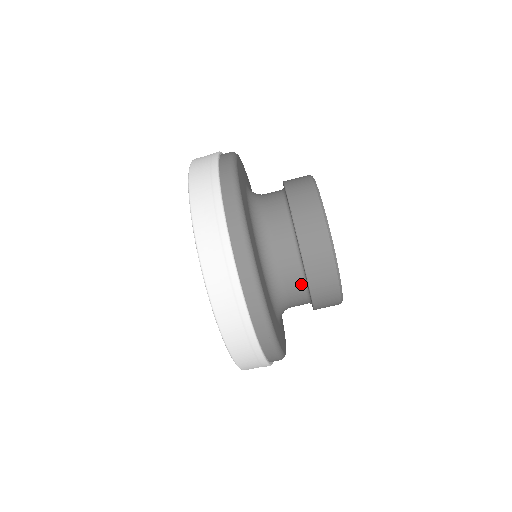
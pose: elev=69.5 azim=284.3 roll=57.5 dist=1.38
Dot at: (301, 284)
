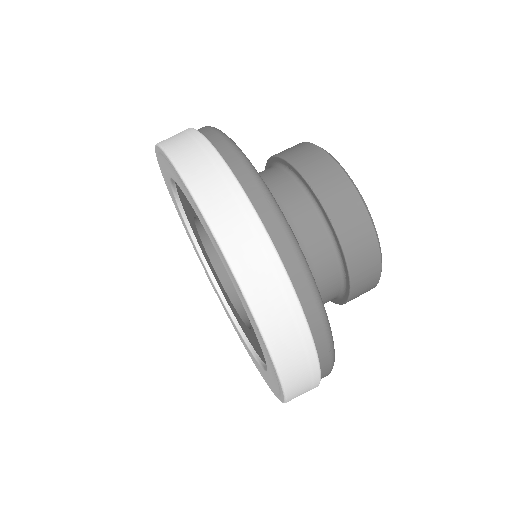
Dot at: (336, 274)
